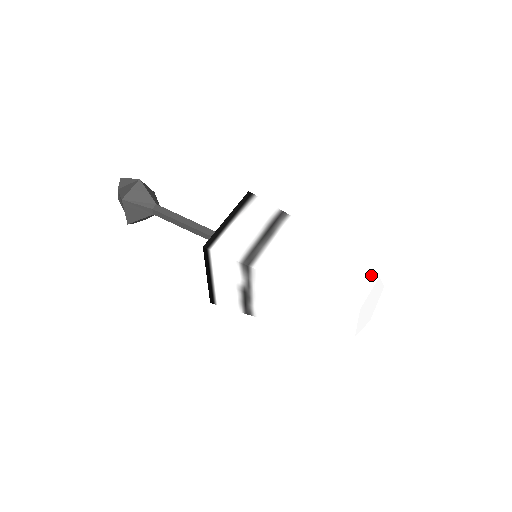
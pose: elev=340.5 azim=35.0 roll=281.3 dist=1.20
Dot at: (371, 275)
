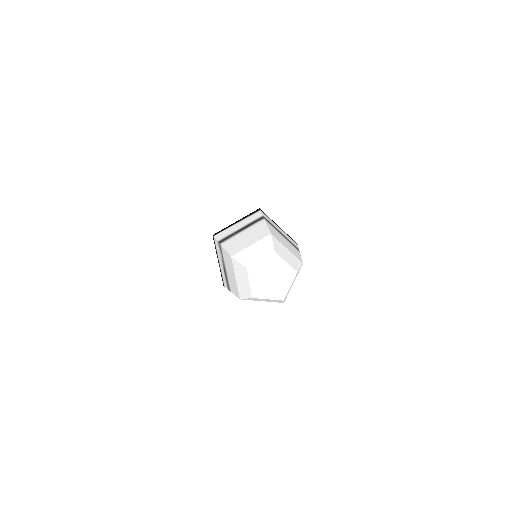
Dot at: (271, 250)
